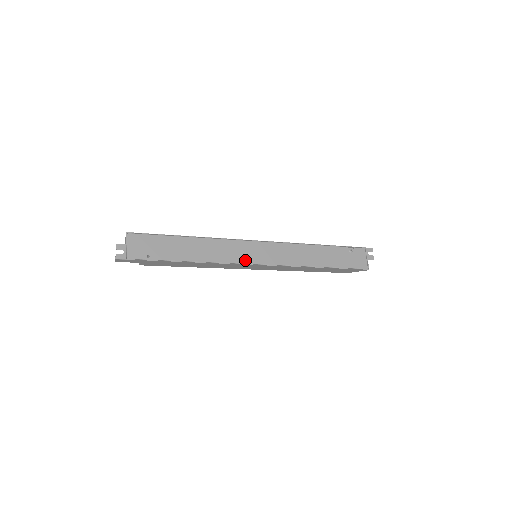
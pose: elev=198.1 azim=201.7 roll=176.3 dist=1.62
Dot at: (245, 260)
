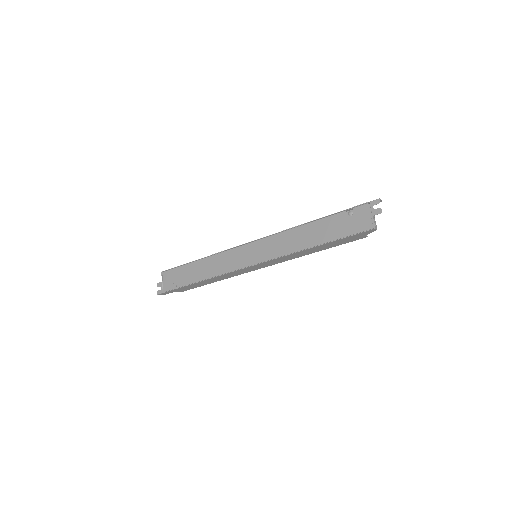
Dot at: (240, 265)
